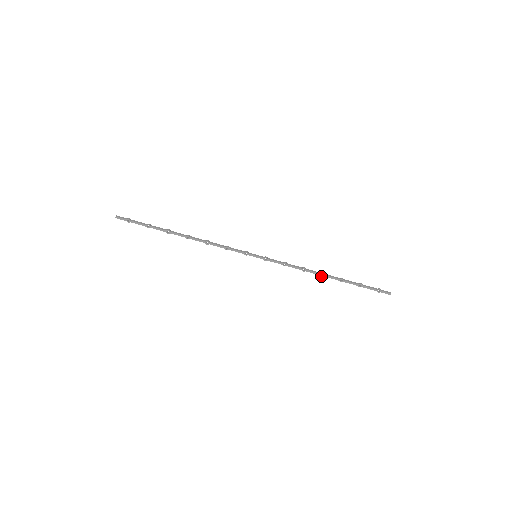
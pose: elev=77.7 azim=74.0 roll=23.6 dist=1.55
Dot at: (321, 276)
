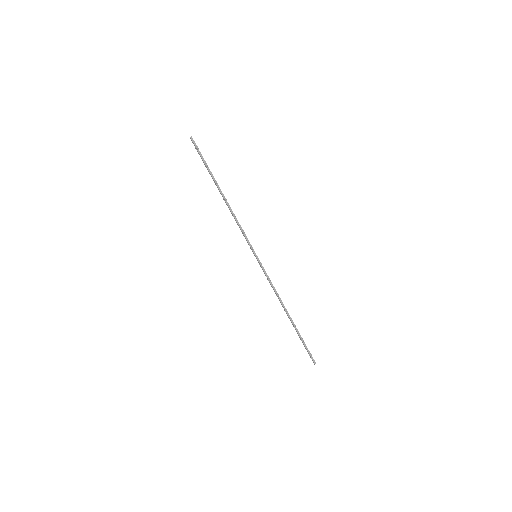
Dot at: (284, 309)
